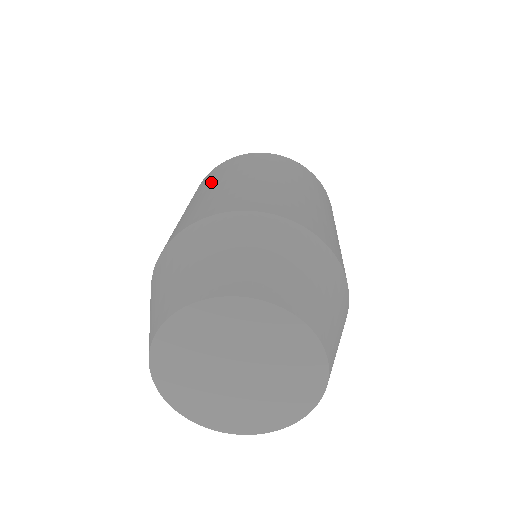
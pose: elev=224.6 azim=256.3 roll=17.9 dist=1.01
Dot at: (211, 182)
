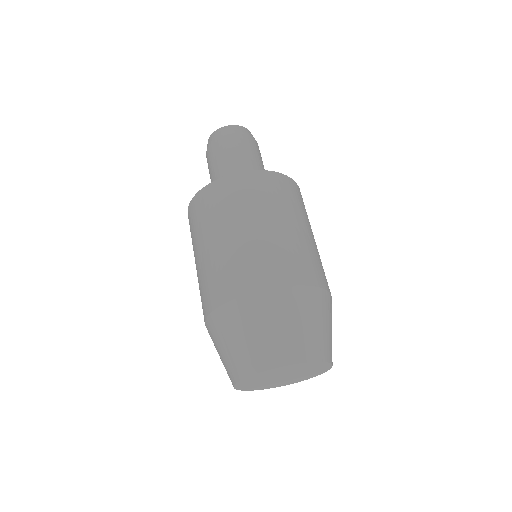
Dot at: (247, 214)
